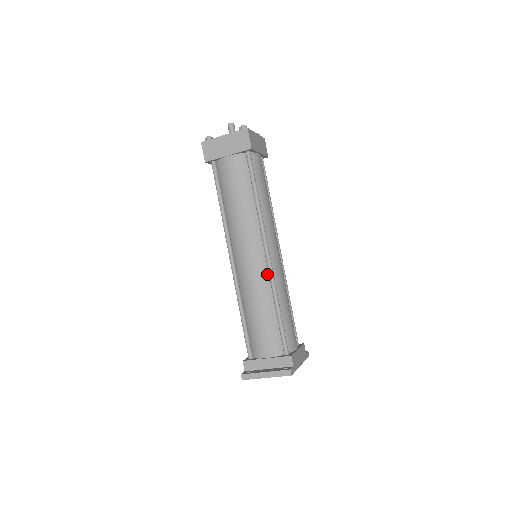
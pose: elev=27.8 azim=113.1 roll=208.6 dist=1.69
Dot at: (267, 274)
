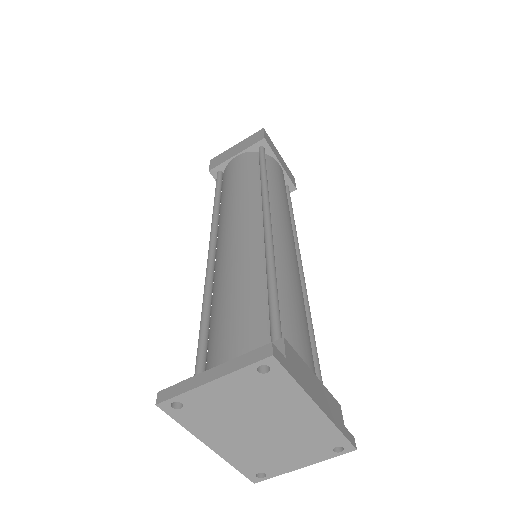
Dot at: (262, 242)
